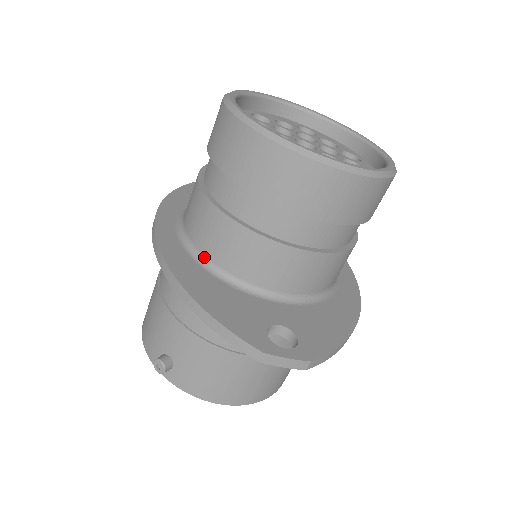
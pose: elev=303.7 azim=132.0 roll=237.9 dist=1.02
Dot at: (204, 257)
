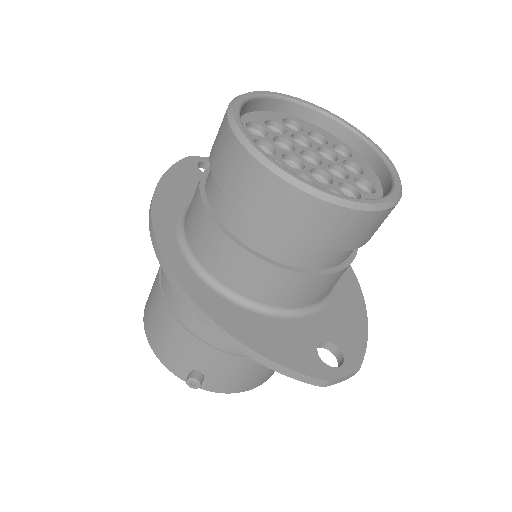
Dot at: (235, 293)
